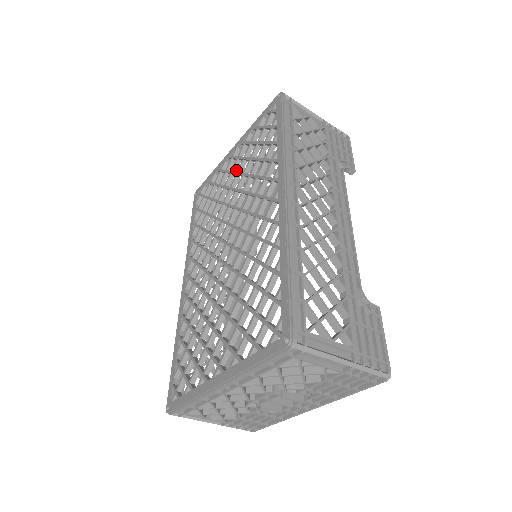
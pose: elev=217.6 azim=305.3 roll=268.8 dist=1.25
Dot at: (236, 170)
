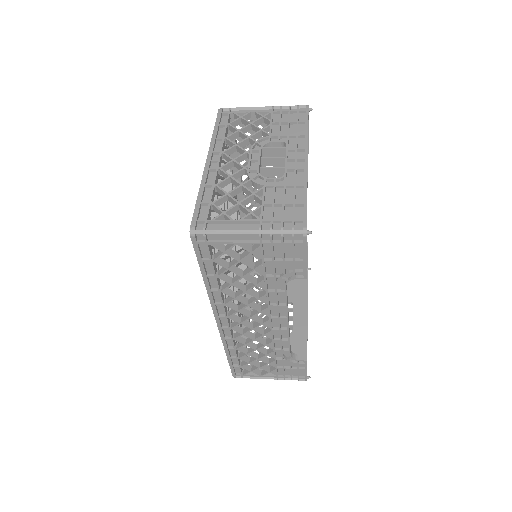
Dot at: (216, 194)
